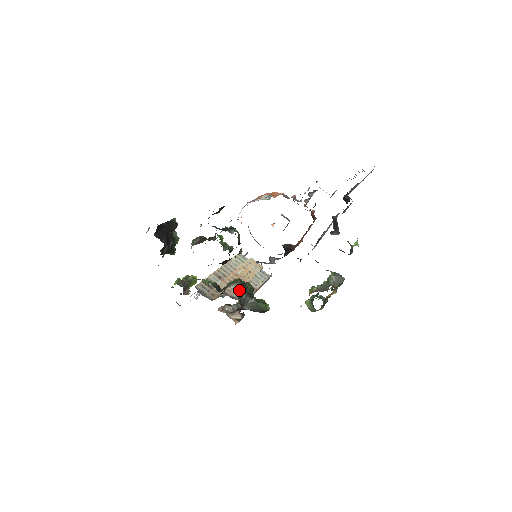
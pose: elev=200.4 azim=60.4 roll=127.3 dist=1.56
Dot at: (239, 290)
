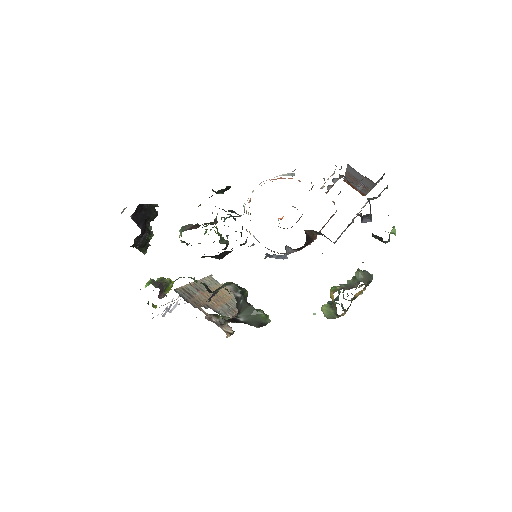
Dot at: (237, 292)
